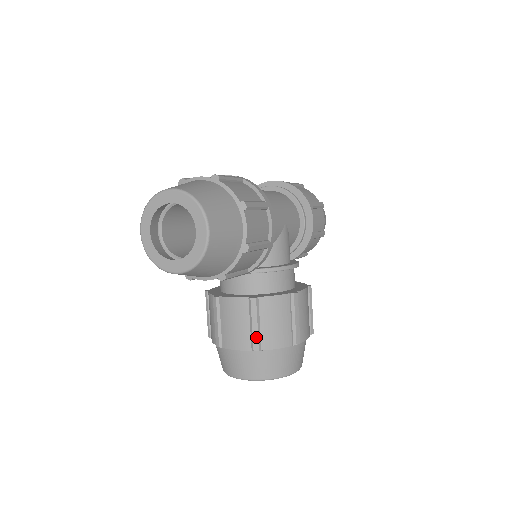
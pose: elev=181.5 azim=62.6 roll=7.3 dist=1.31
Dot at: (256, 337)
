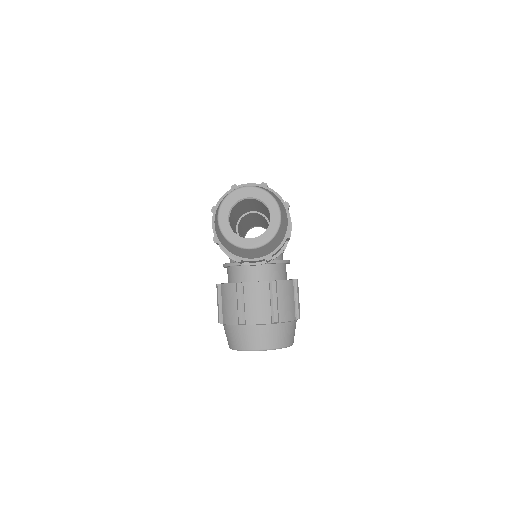
Dot at: (276, 311)
